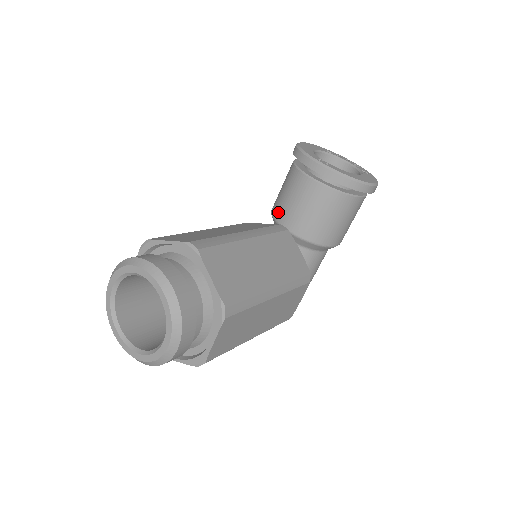
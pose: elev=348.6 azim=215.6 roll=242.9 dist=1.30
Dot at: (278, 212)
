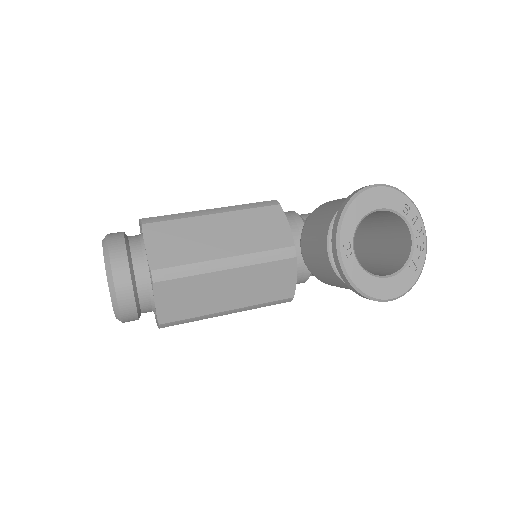
Dot at: (306, 229)
